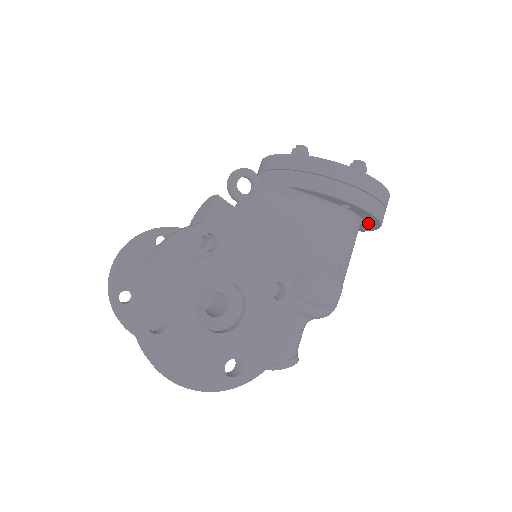
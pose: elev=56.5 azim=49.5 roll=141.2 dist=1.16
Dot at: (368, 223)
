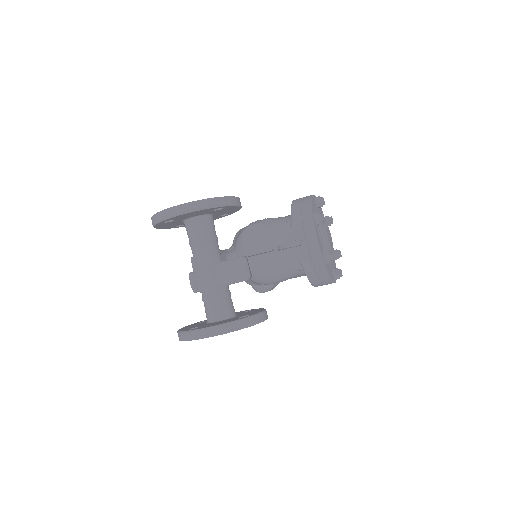
Dot at: occluded
